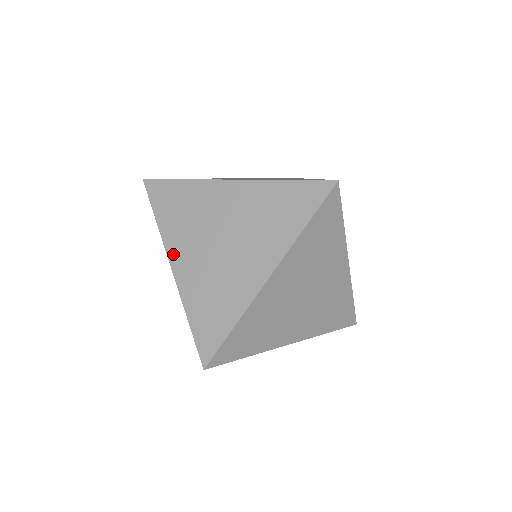
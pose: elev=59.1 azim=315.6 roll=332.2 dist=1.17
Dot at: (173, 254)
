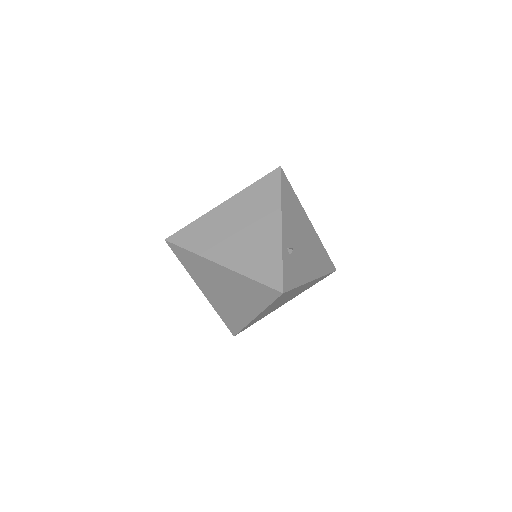
Dot at: (200, 286)
